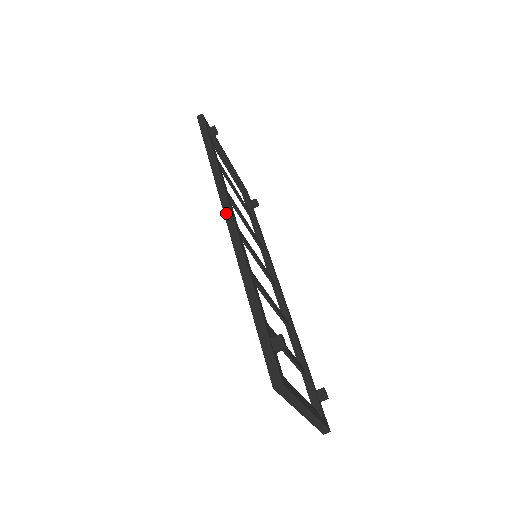
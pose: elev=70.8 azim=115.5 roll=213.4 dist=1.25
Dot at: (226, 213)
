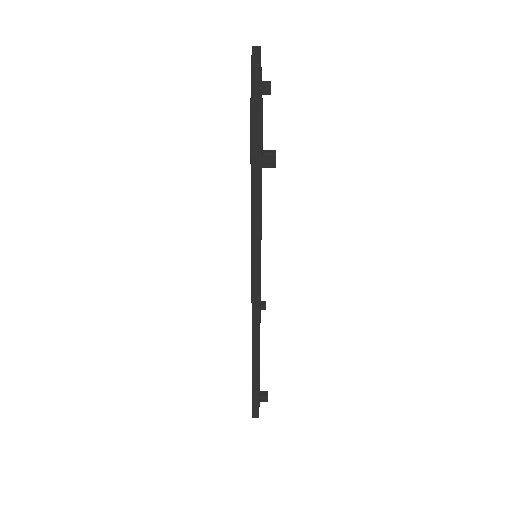
Dot at: (254, 308)
